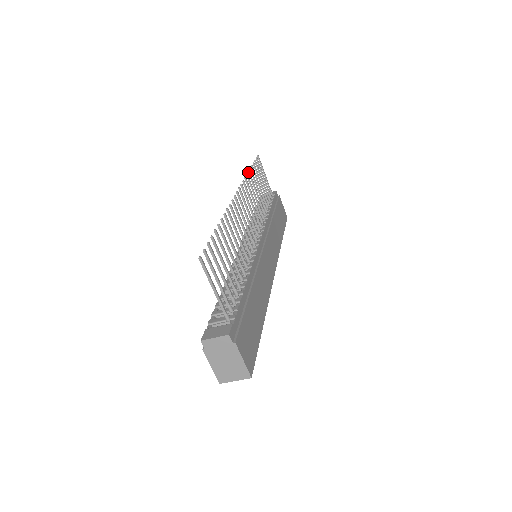
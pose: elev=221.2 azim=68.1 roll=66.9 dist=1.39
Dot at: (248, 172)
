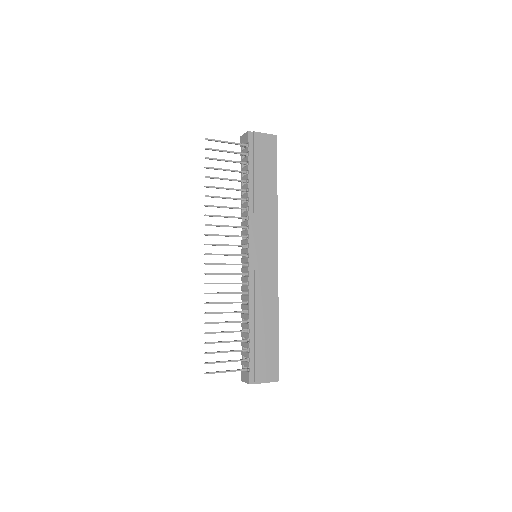
Dot at: occluded
